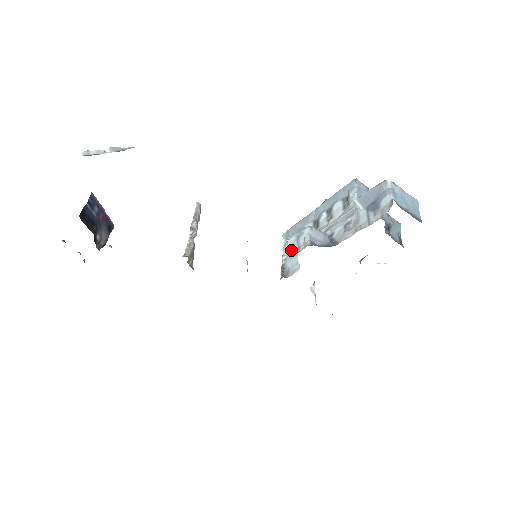
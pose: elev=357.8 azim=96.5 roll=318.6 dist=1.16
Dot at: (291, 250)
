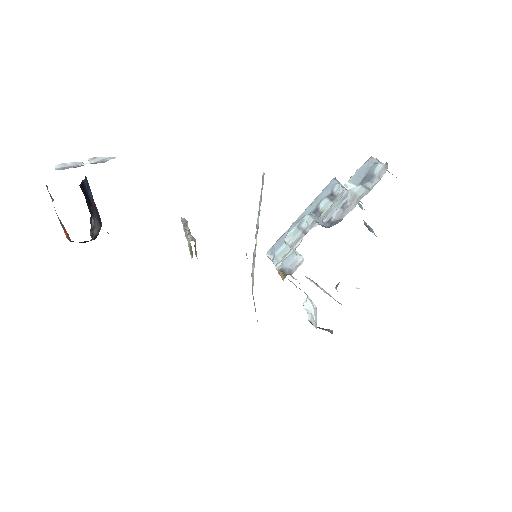
Dot at: (295, 238)
